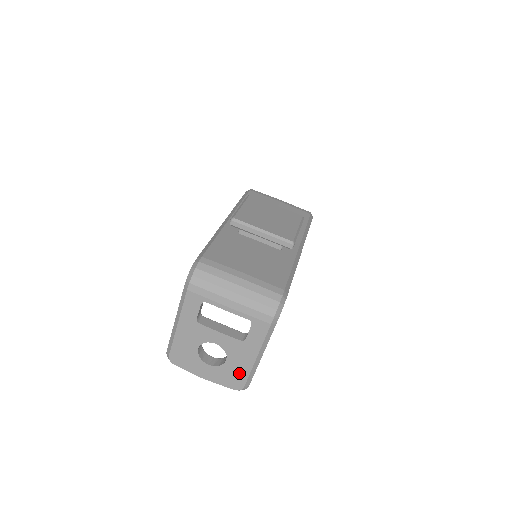
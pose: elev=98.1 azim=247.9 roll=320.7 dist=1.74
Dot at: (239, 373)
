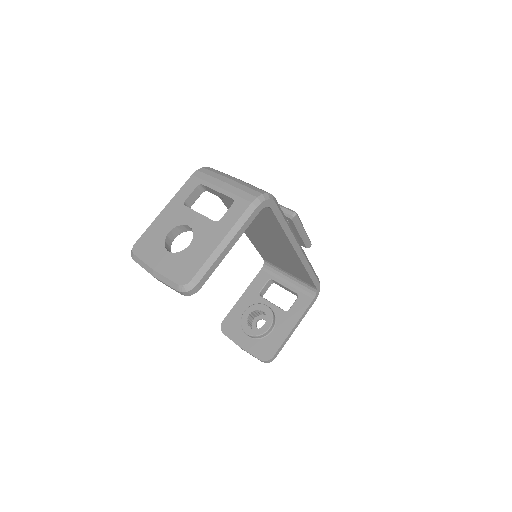
Dot at: (195, 261)
